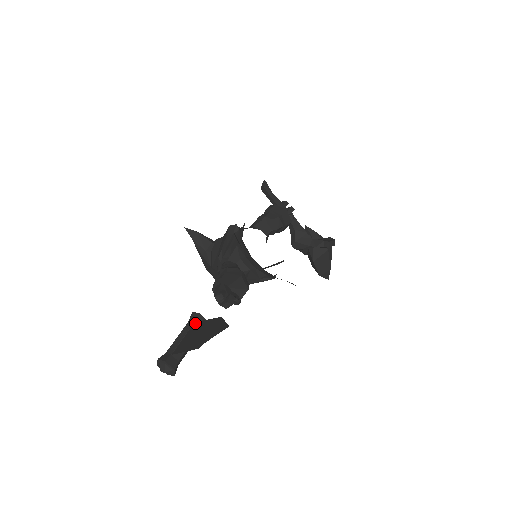
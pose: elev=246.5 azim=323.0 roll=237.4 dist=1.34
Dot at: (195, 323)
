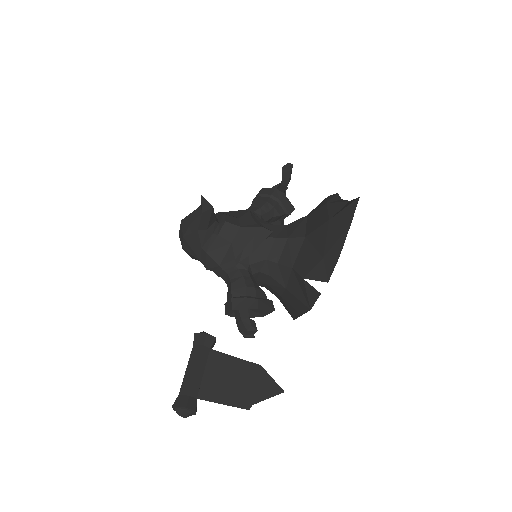
Dot at: (214, 352)
